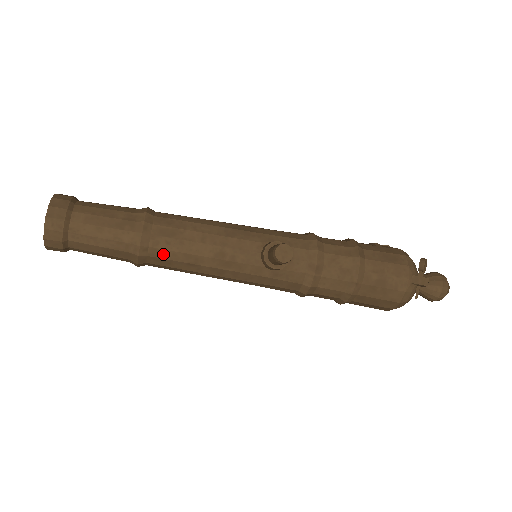
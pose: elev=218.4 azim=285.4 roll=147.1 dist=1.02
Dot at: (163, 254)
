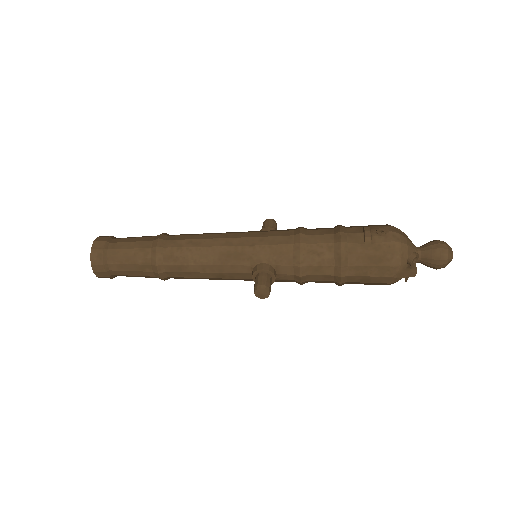
Dot at: (180, 278)
